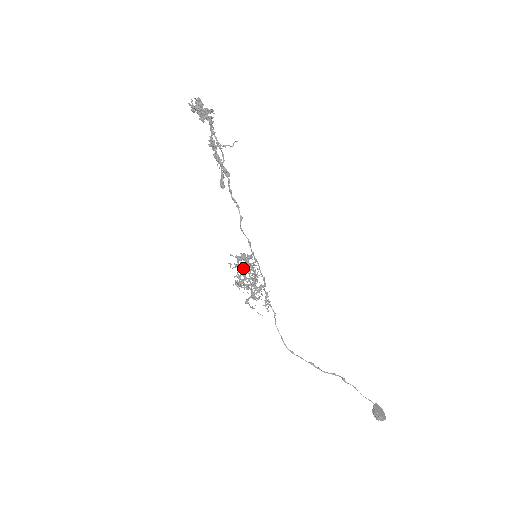
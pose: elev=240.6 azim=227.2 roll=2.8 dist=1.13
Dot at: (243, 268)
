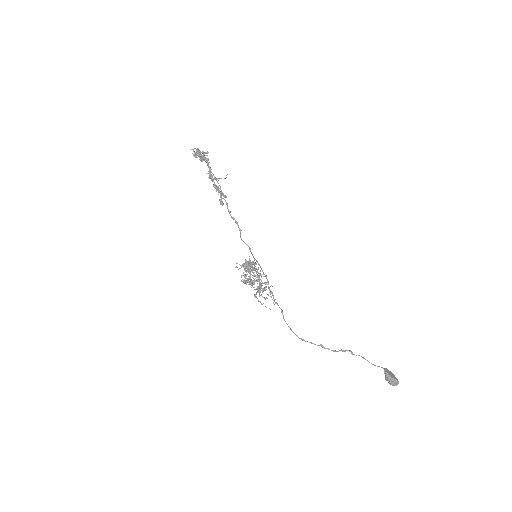
Dot at: (247, 267)
